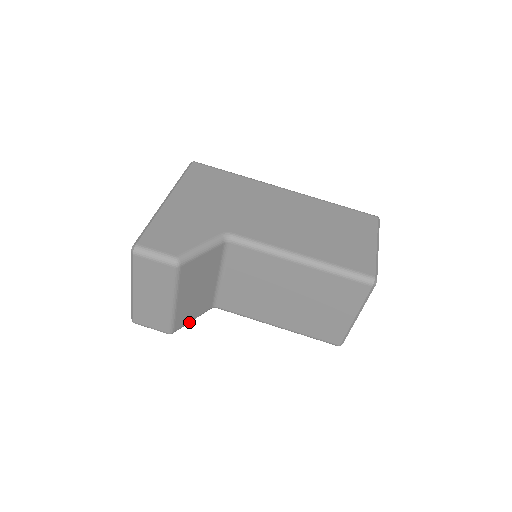
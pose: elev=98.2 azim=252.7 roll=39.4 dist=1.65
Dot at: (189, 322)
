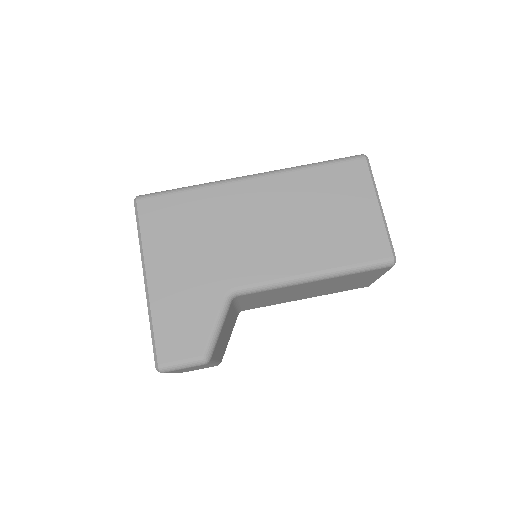
Dot at: occluded
